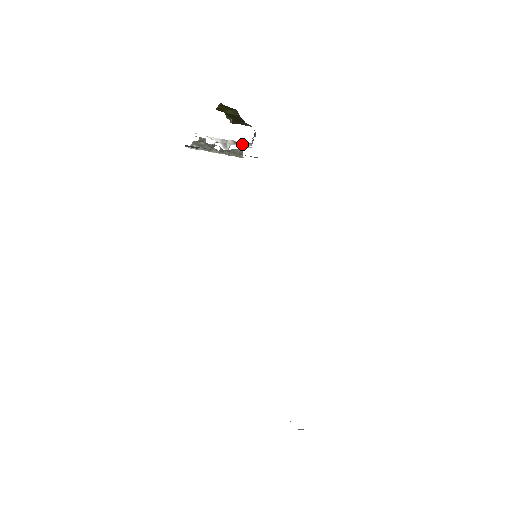
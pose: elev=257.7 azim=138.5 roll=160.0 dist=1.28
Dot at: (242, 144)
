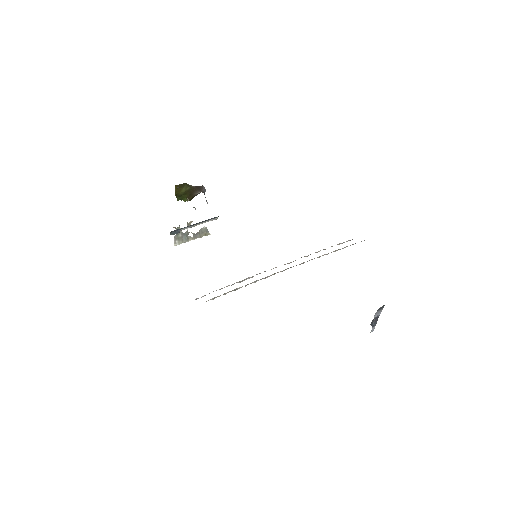
Dot at: occluded
